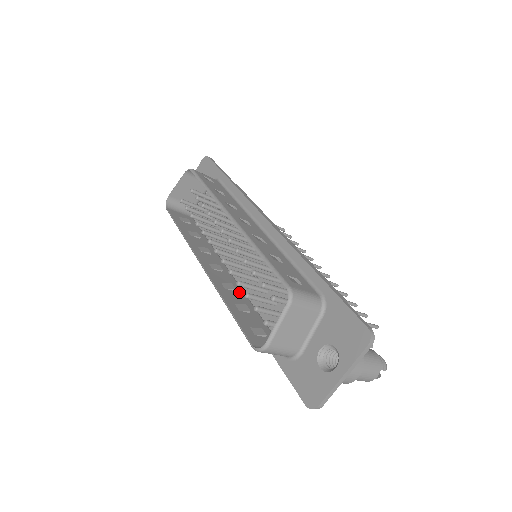
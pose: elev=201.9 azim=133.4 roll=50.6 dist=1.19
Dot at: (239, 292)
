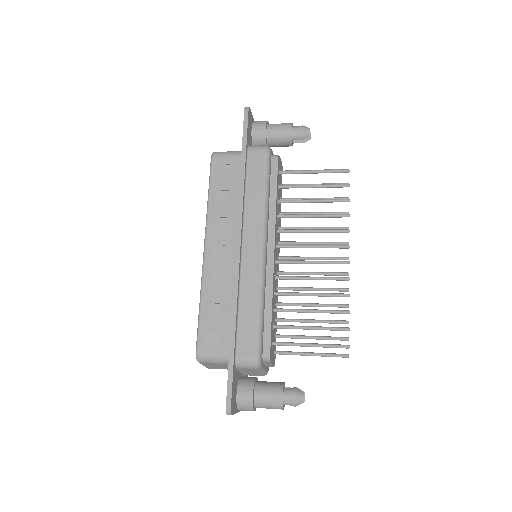
Dot at: occluded
